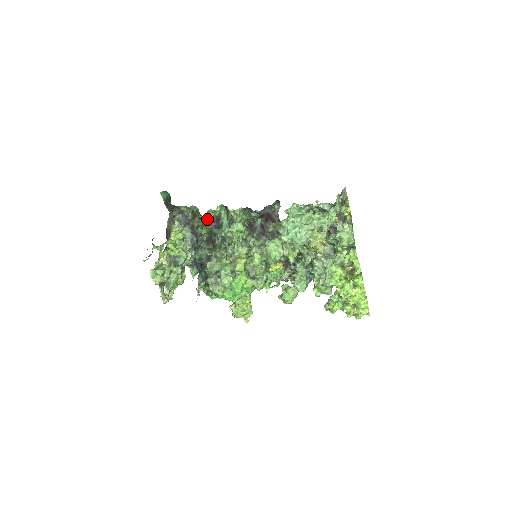
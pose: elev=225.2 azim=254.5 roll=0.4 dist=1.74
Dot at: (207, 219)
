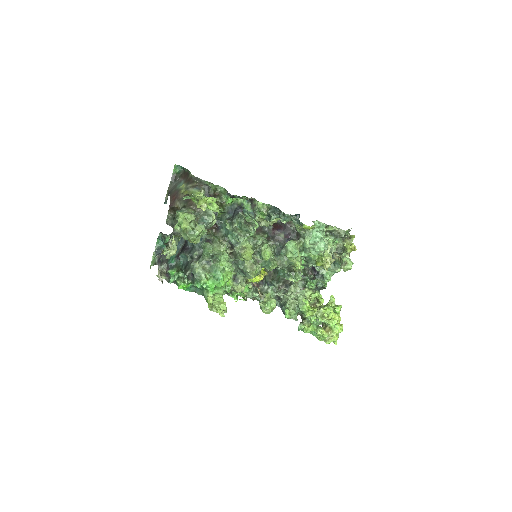
Dot at: (229, 202)
